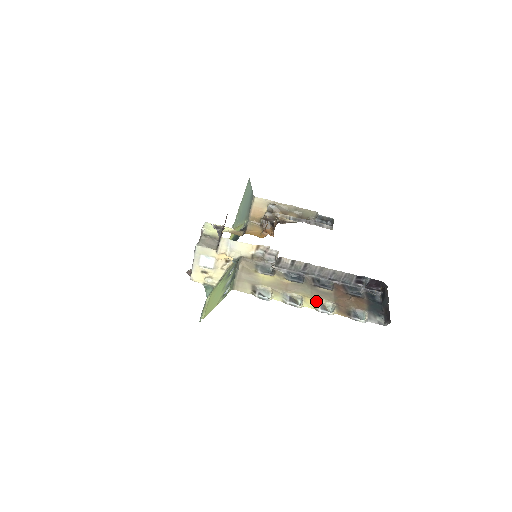
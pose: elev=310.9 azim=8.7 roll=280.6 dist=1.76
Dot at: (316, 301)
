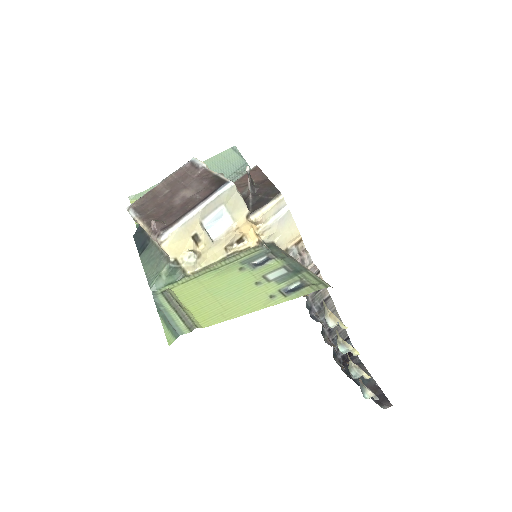
Dot at: occluded
